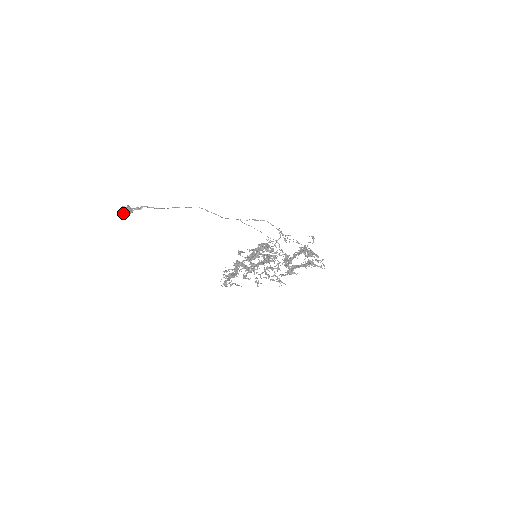
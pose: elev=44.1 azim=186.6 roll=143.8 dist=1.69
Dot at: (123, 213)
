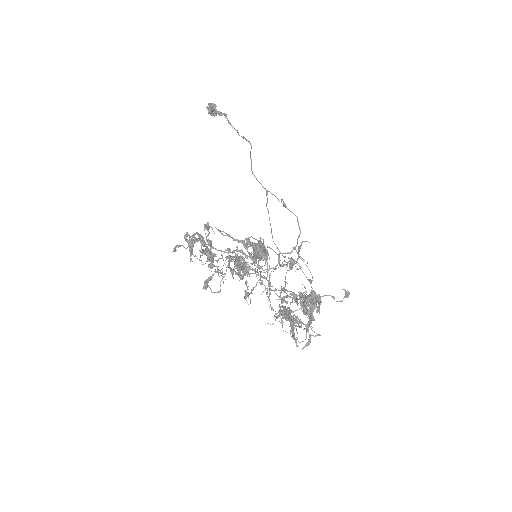
Dot at: occluded
